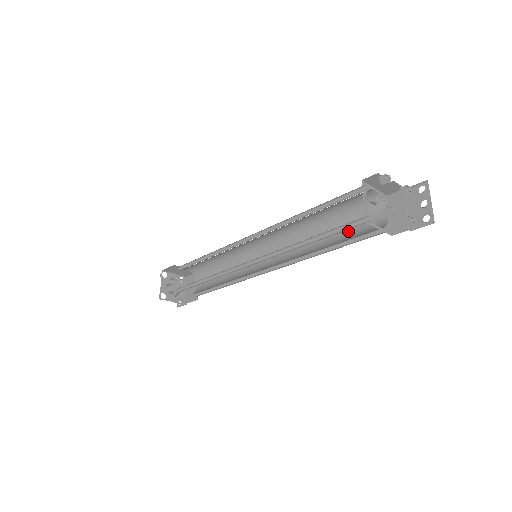
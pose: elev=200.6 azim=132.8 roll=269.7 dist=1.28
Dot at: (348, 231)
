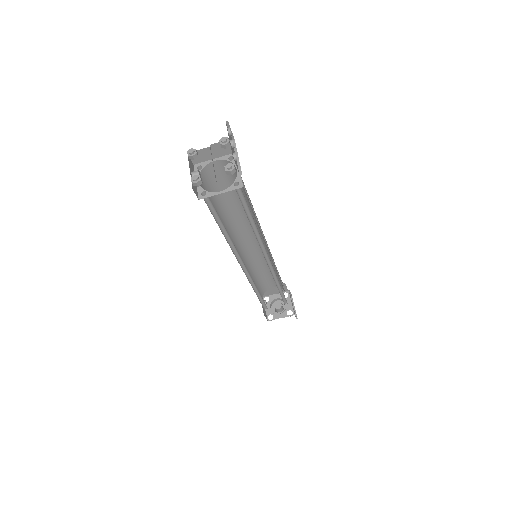
Dot at: occluded
